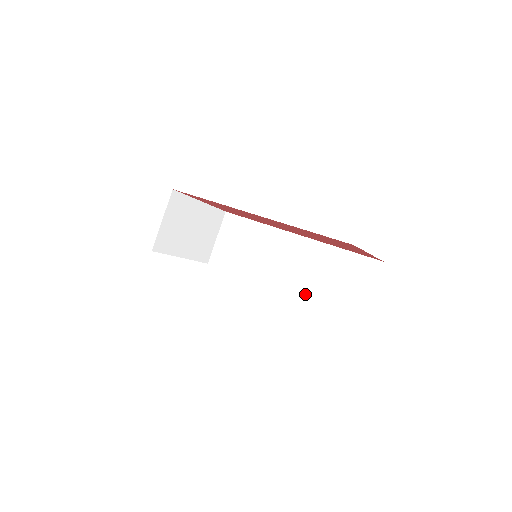
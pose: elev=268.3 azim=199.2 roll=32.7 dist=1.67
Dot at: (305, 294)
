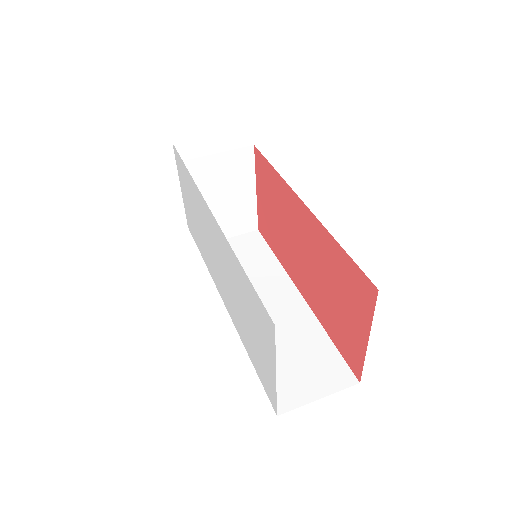
Dot at: occluded
